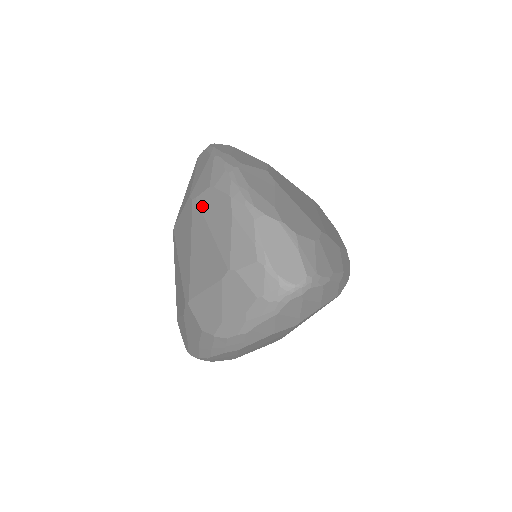
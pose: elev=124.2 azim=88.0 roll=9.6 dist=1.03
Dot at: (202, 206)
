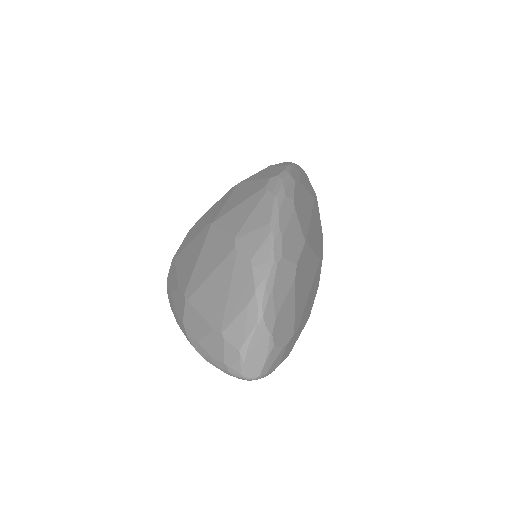
Dot at: (237, 265)
